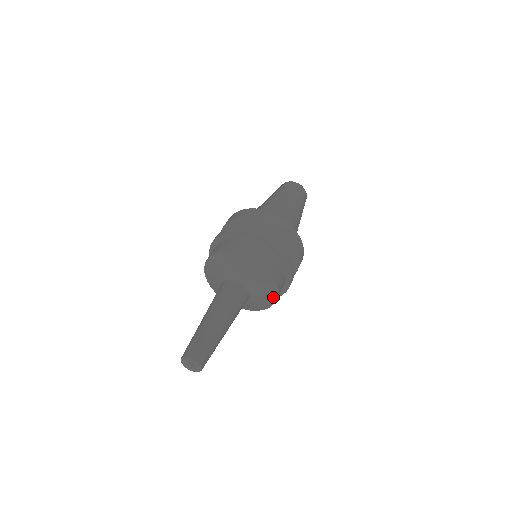
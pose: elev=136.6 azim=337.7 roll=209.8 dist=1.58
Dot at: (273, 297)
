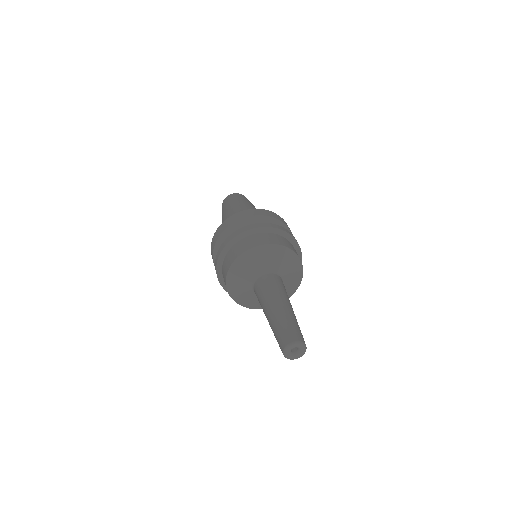
Dot at: (298, 264)
